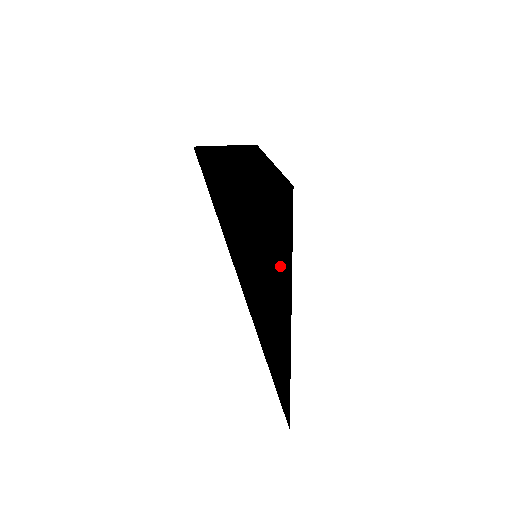
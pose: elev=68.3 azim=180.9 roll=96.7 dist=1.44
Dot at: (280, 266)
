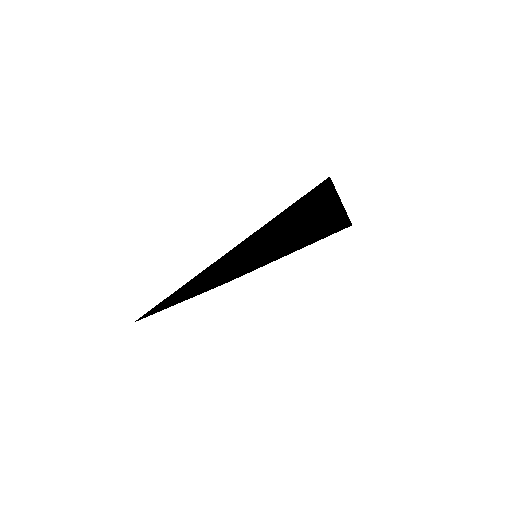
Dot at: (236, 269)
